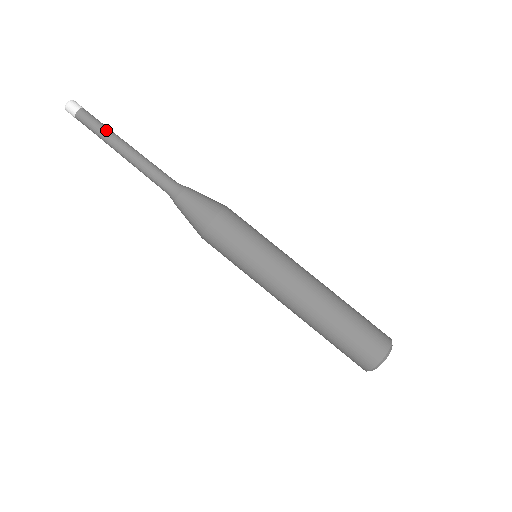
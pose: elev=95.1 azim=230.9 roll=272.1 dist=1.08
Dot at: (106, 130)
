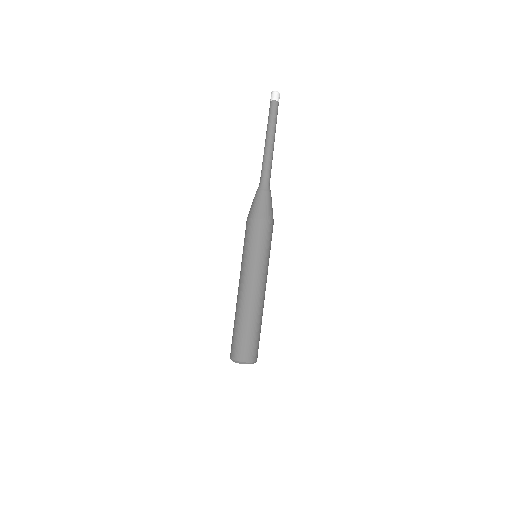
Dot at: (275, 125)
